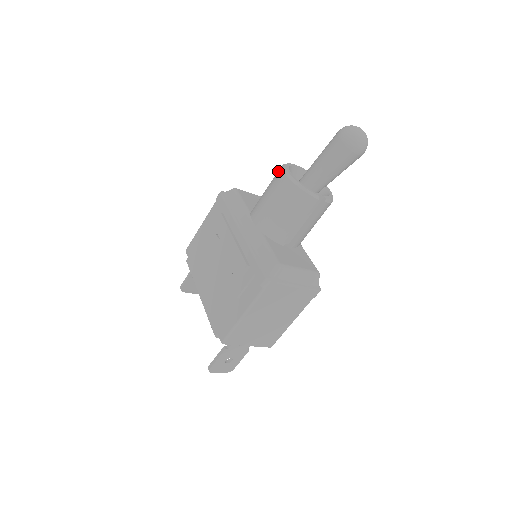
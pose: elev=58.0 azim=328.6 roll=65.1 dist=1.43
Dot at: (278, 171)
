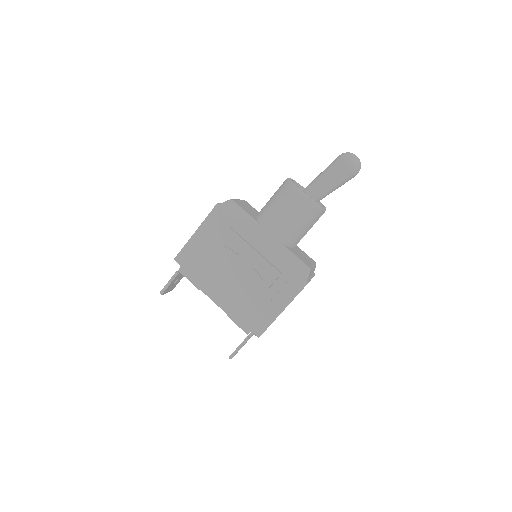
Dot at: (289, 189)
